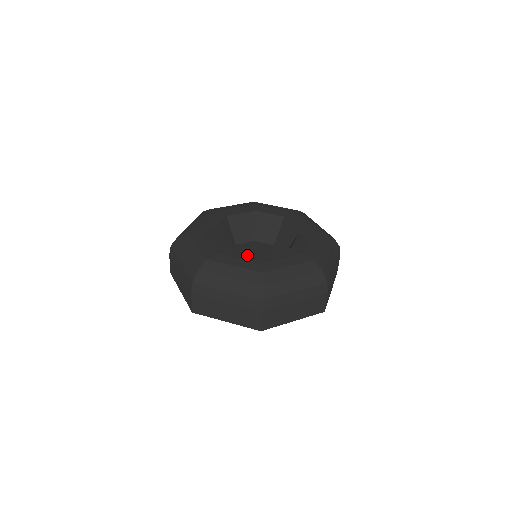
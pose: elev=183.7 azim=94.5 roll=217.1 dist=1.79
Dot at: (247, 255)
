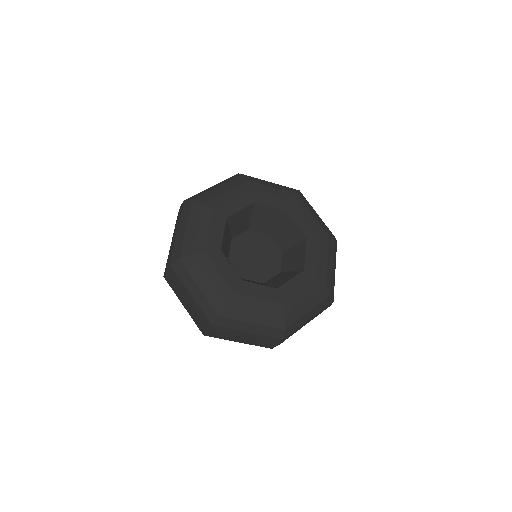
Dot at: (265, 292)
